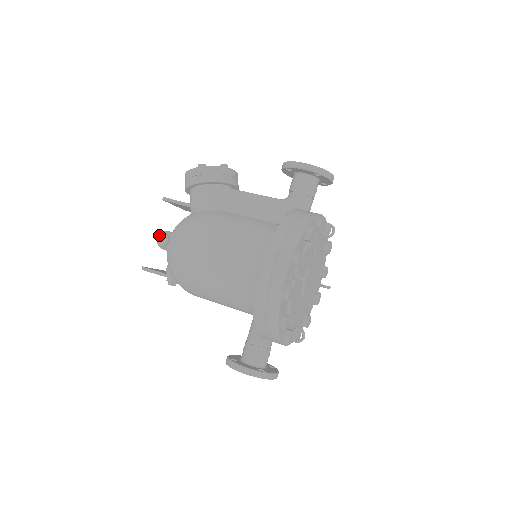
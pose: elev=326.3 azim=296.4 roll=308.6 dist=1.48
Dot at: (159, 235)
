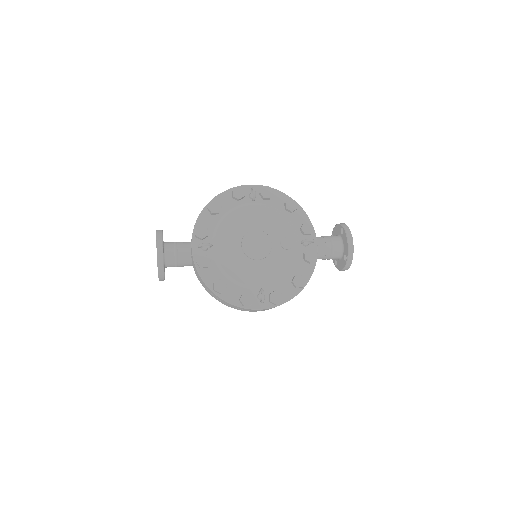
Dot at: occluded
